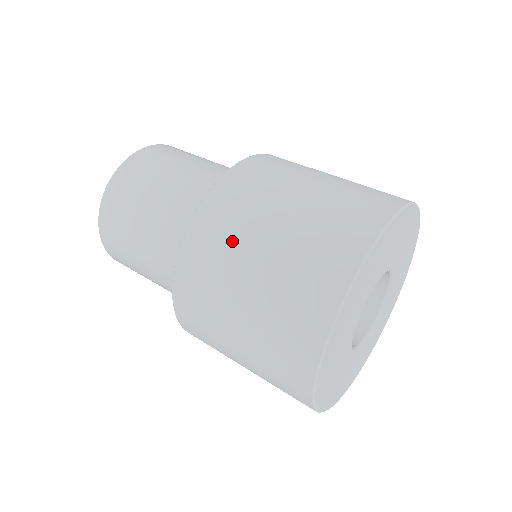
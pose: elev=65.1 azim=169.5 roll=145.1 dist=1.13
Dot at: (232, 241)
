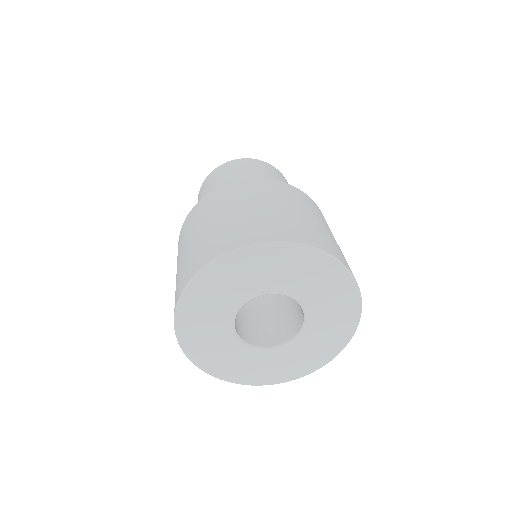
Dot at: (228, 201)
